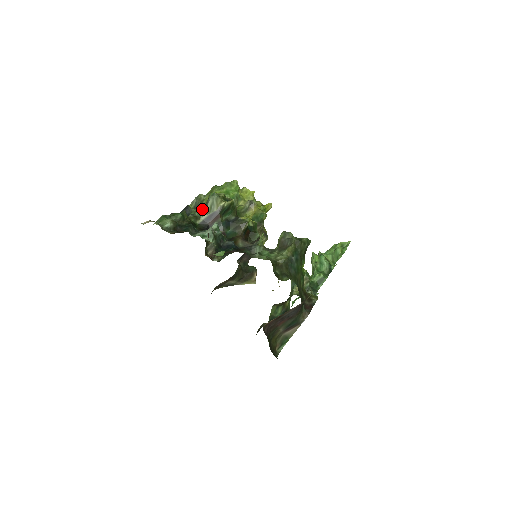
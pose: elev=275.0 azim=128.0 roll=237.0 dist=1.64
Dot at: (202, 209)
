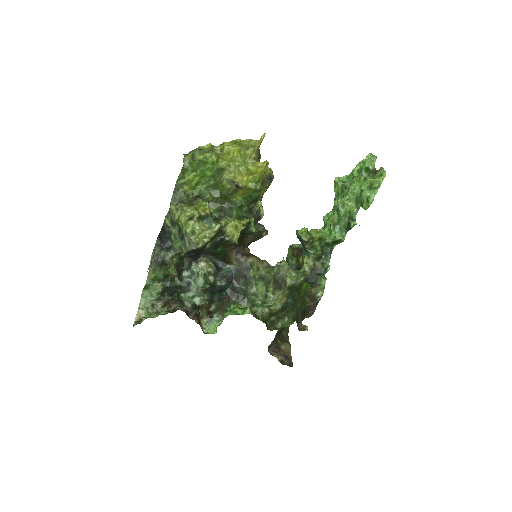
Dot at: (181, 243)
